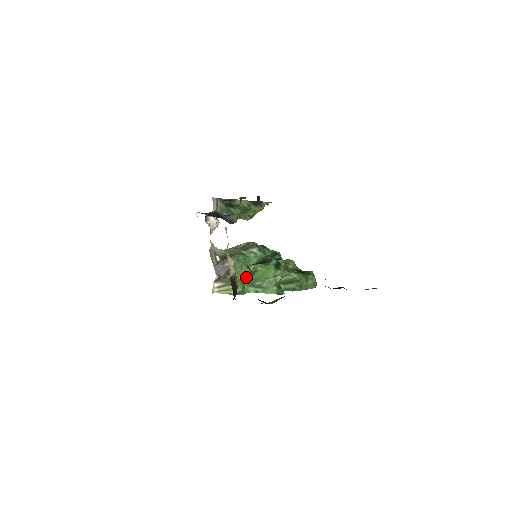
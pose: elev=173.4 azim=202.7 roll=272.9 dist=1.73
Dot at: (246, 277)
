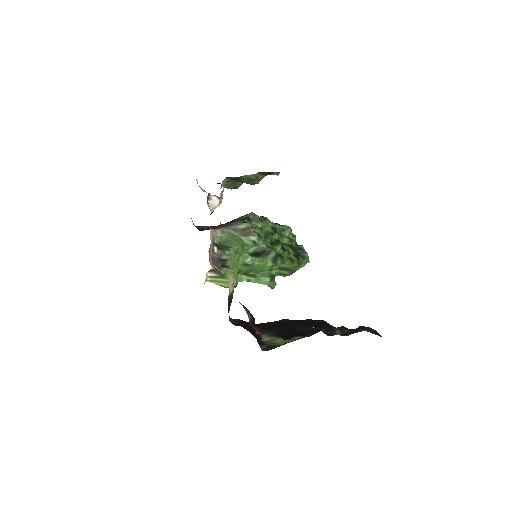
Dot at: (241, 267)
